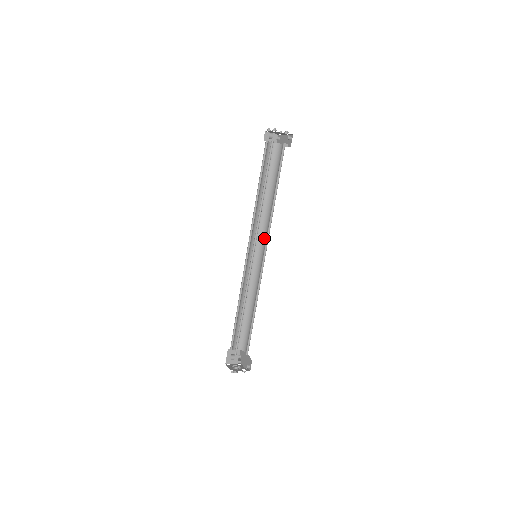
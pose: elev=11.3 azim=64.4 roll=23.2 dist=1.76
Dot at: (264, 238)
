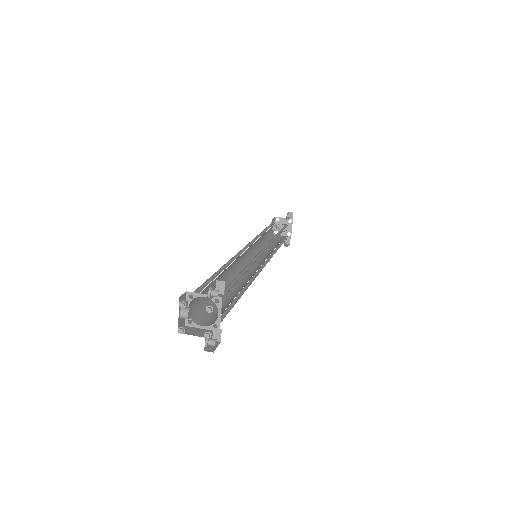
Dot at: occluded
